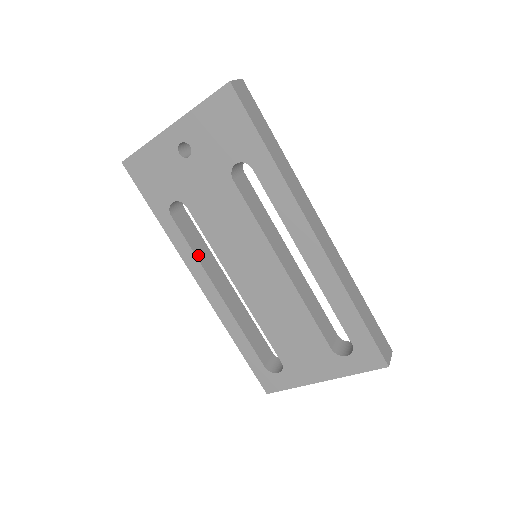
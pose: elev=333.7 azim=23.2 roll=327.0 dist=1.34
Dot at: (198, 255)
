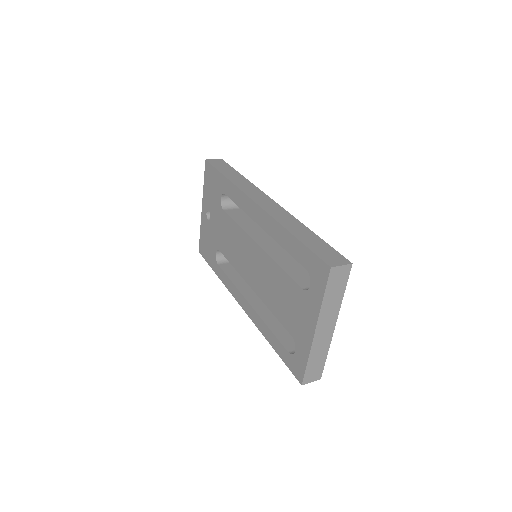
Dot at: (235, 283)
